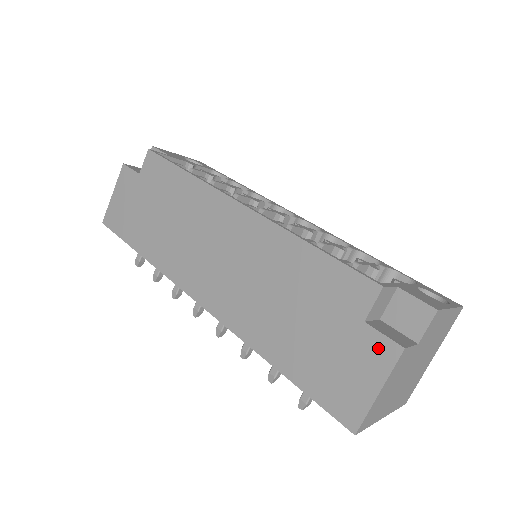
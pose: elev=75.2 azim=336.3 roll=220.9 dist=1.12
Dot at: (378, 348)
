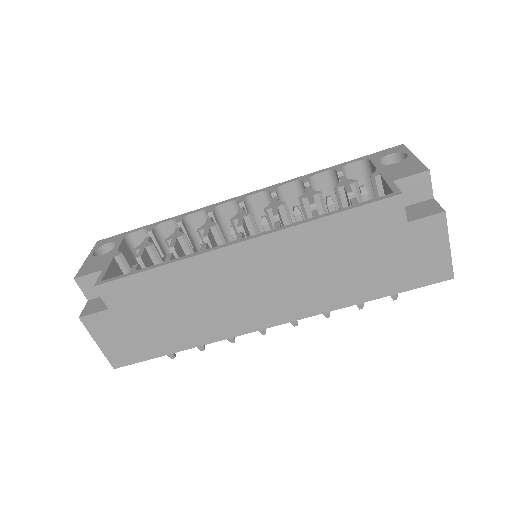
Dot at: (429, 227)
